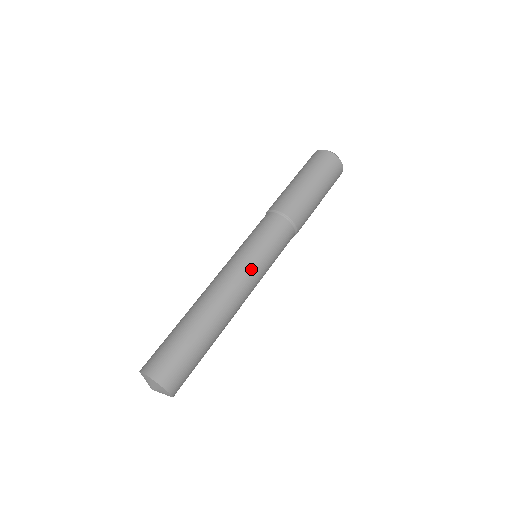
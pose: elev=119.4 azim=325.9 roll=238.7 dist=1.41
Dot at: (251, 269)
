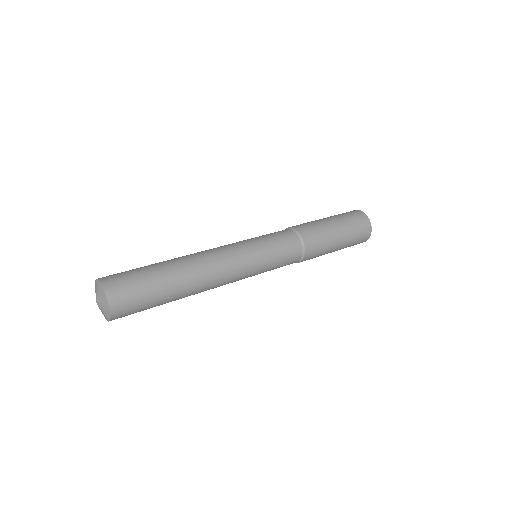
Dot at: (237, 244)
